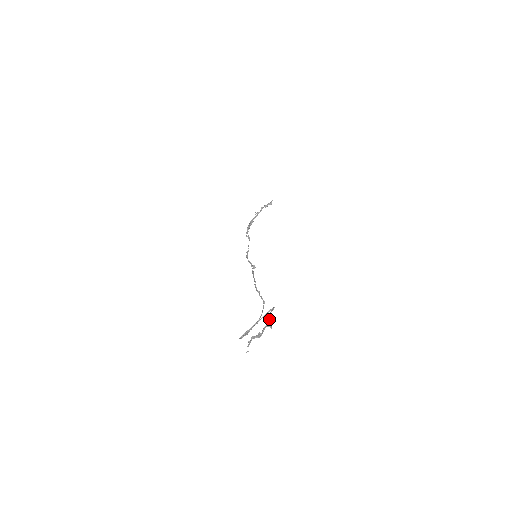
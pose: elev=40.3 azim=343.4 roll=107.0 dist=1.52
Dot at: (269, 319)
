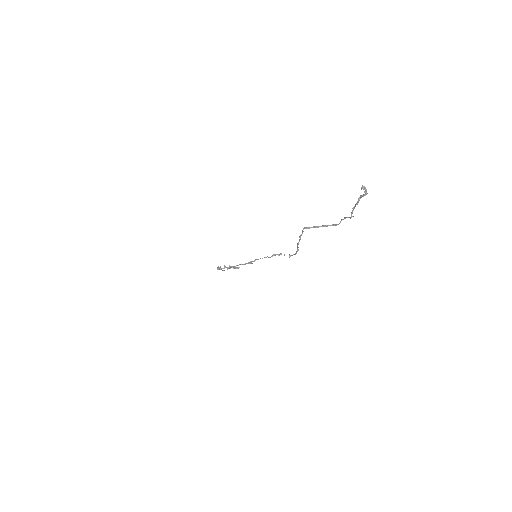
Dot at: (346, 217)
